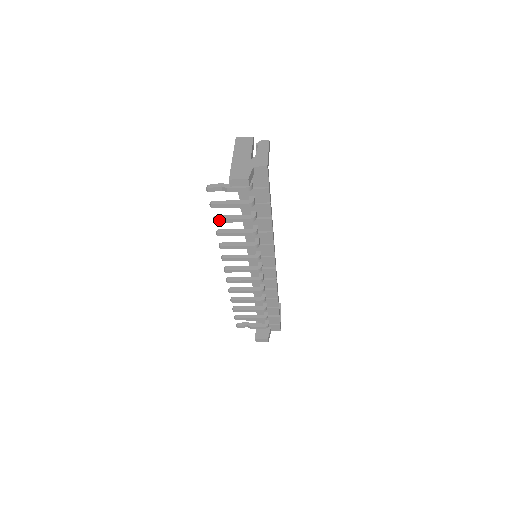
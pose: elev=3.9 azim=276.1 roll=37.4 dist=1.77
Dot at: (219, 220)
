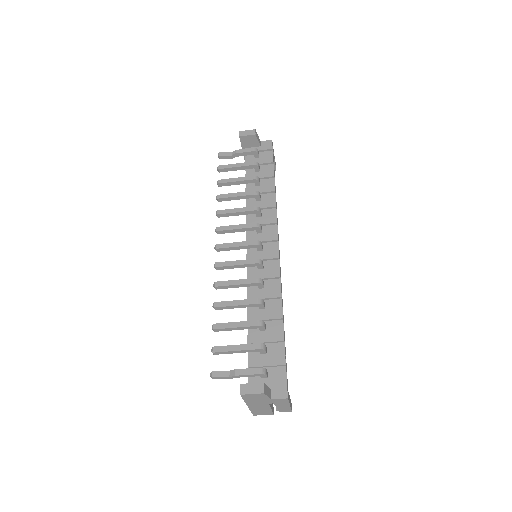
Dot at: (223, 181)
